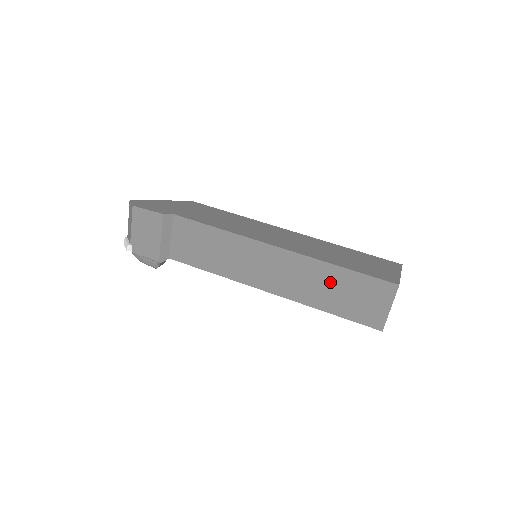
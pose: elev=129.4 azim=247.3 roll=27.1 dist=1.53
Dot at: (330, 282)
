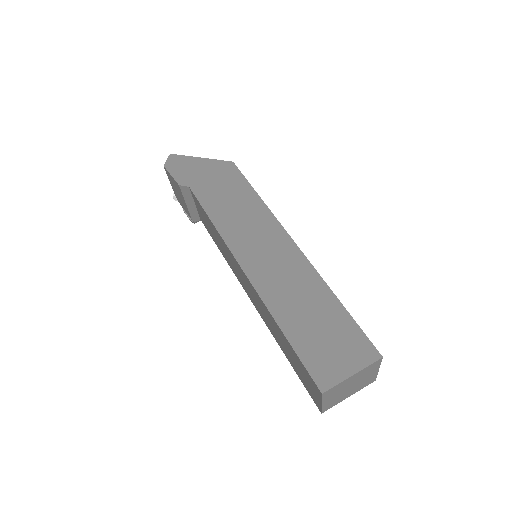
Dot at: (280, 336)
